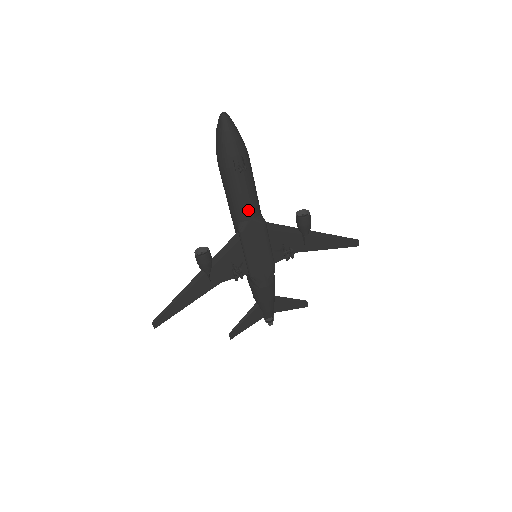
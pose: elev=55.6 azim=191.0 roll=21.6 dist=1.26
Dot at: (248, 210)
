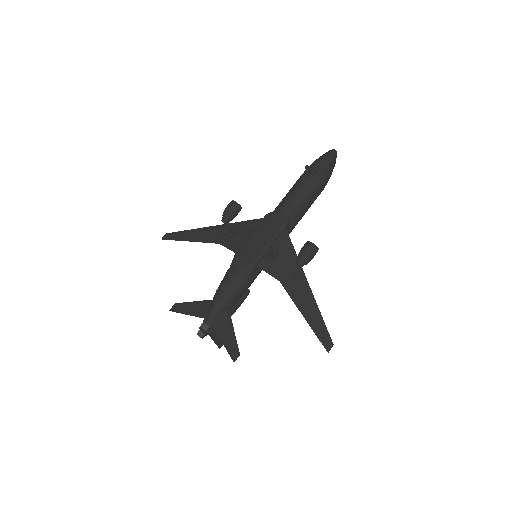
Dot at: (286, 205)
